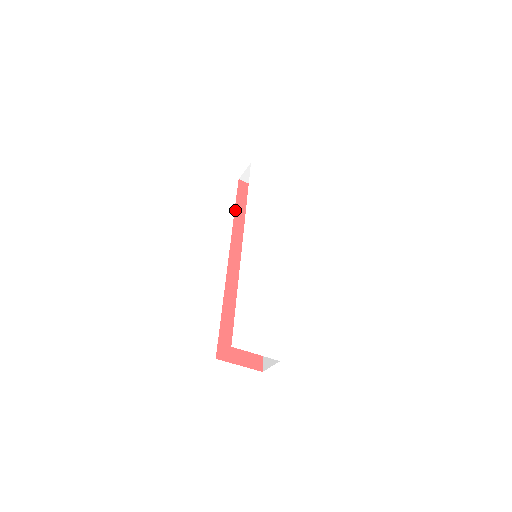
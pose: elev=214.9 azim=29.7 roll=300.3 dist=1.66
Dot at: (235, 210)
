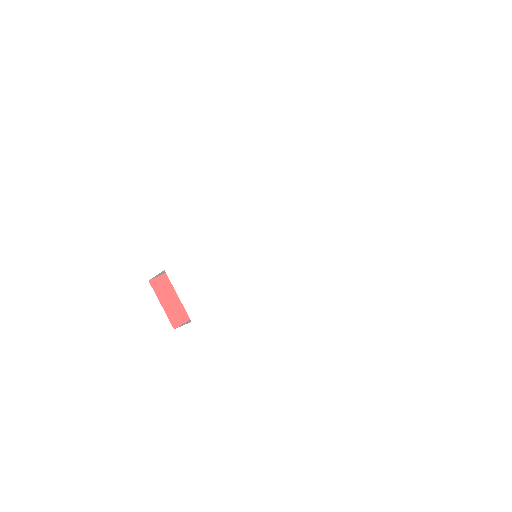
Dot at: occluded
